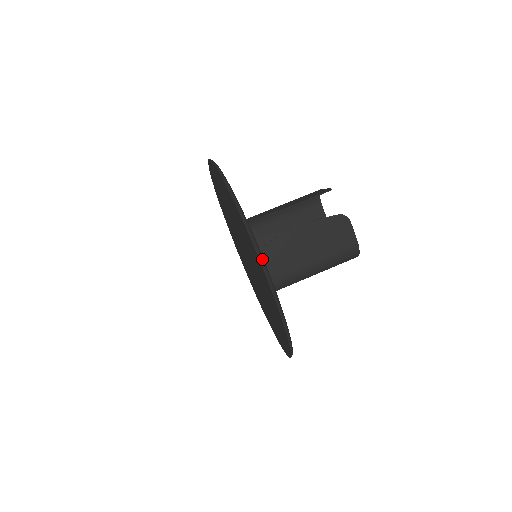
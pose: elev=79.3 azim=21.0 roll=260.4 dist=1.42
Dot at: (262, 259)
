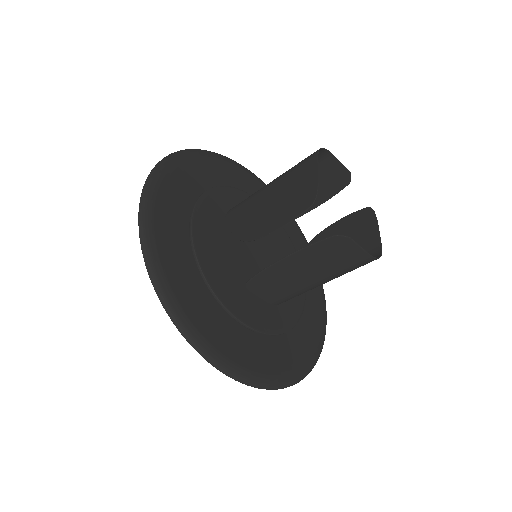
Dot at: (224, 368)
